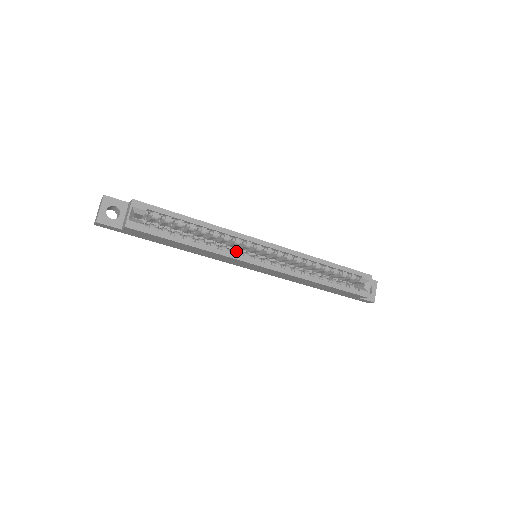
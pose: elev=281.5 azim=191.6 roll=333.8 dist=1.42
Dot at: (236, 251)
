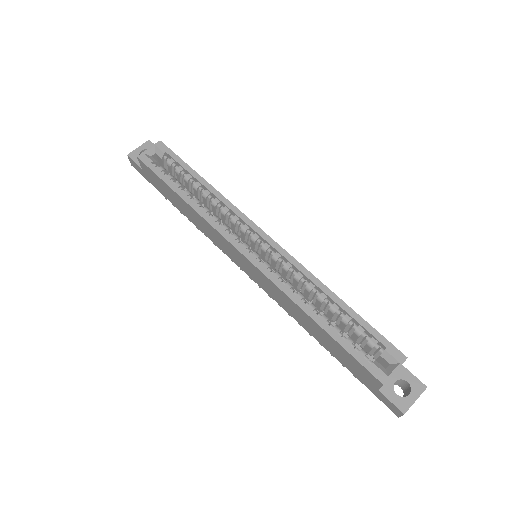
Dot at: (226, 227)
